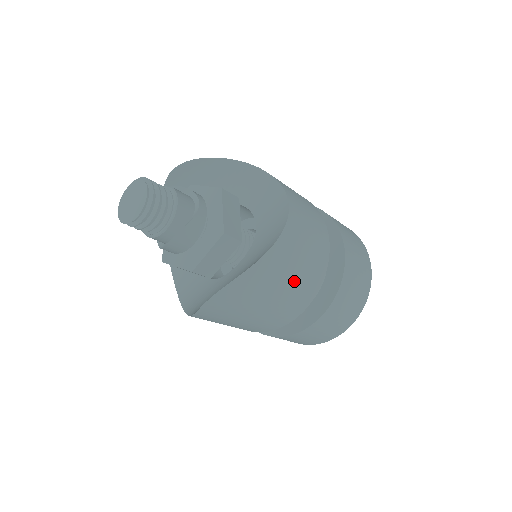
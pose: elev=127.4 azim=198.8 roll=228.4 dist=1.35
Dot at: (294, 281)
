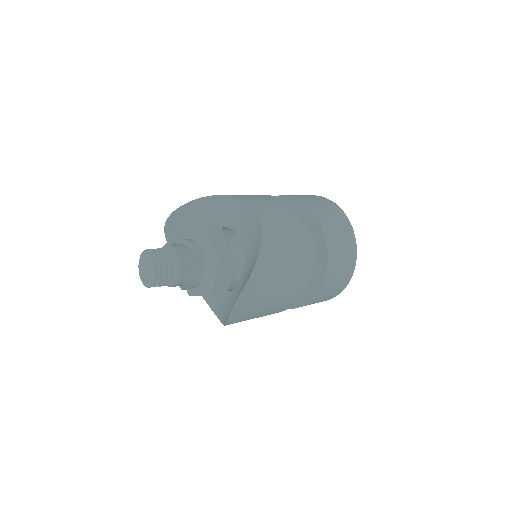
Dot at: (287, 270)
